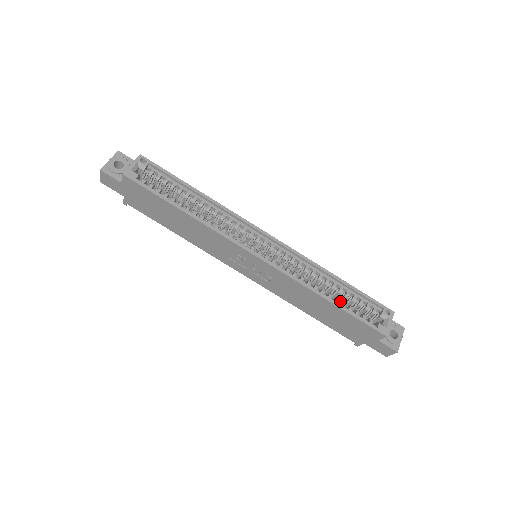
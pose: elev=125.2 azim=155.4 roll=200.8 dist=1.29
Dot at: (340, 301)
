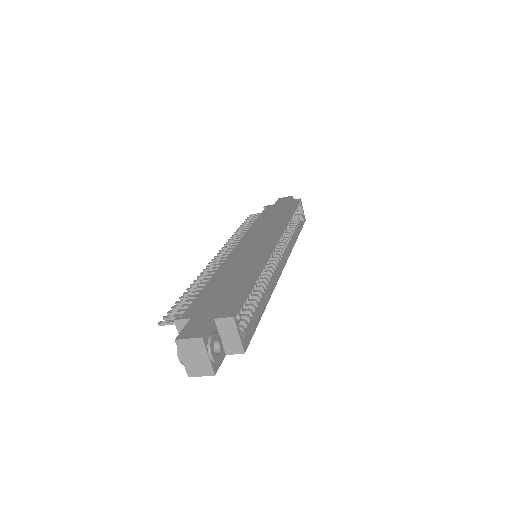
Dot at: occluded
